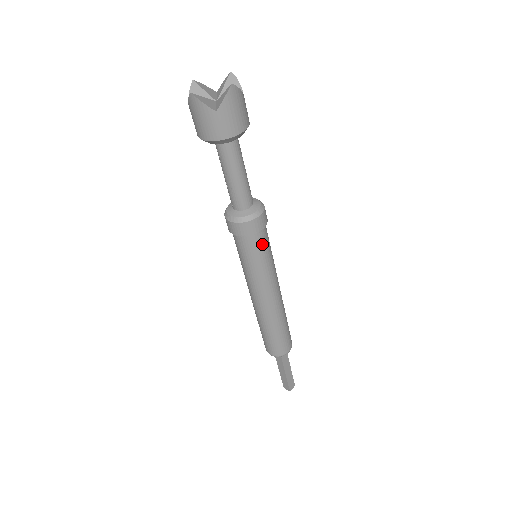
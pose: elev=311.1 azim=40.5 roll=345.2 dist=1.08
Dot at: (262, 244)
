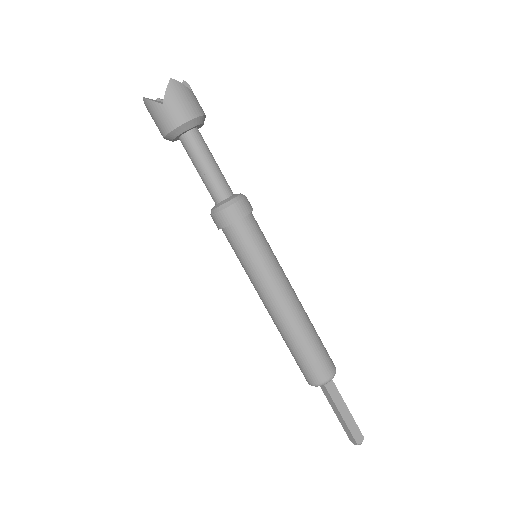
Dot at: (250, 235)
